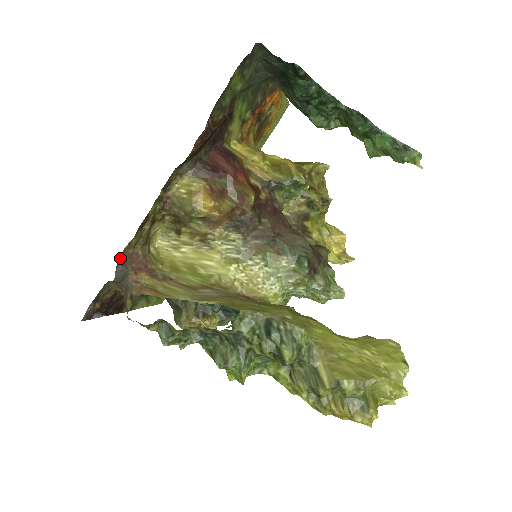
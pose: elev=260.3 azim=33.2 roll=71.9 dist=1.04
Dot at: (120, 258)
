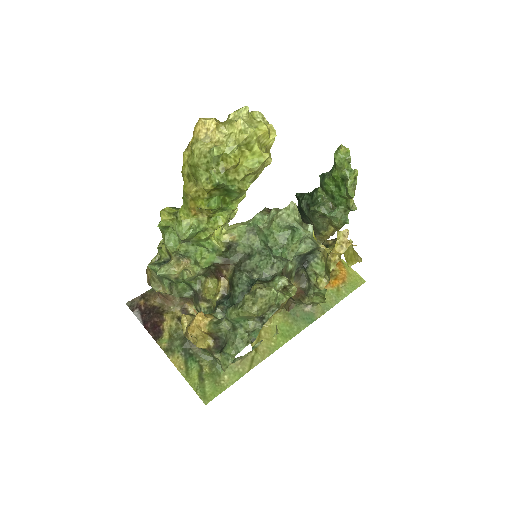
Dot at: occluded
